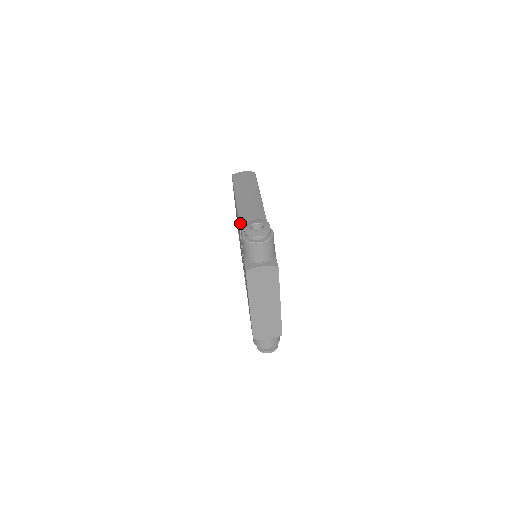
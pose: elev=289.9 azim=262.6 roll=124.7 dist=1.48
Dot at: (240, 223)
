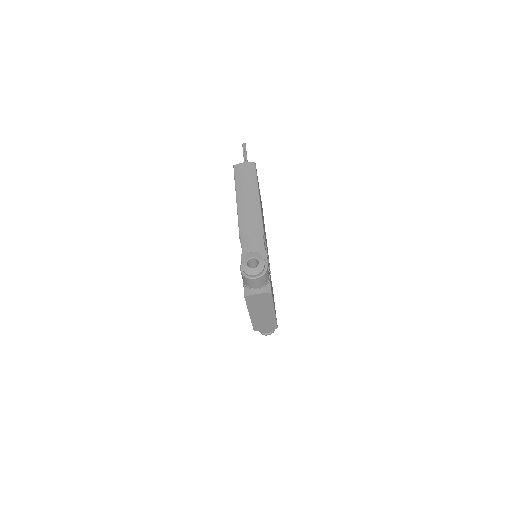
Dot at: (240, 236)
